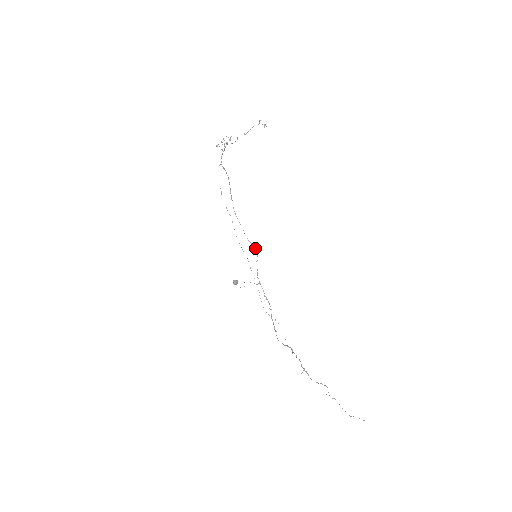
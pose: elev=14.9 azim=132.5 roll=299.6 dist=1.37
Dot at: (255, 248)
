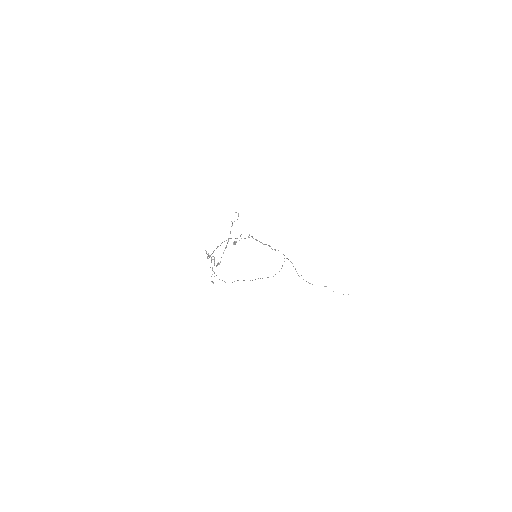
Dot at: occluded
